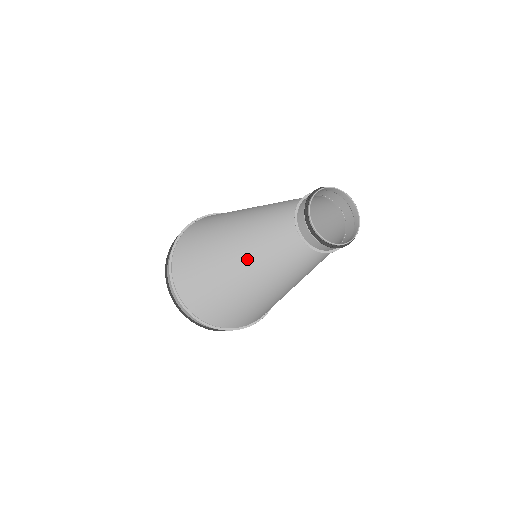
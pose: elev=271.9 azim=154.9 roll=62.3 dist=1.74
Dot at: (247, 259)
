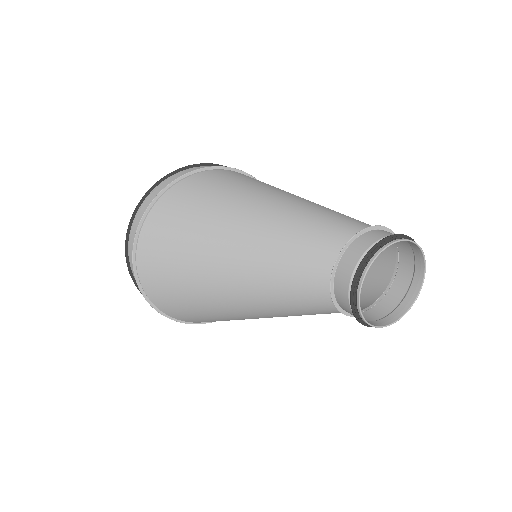
Dot at: (255, 307)
